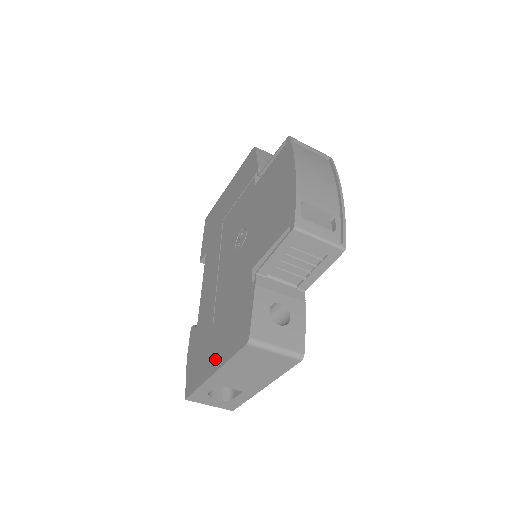
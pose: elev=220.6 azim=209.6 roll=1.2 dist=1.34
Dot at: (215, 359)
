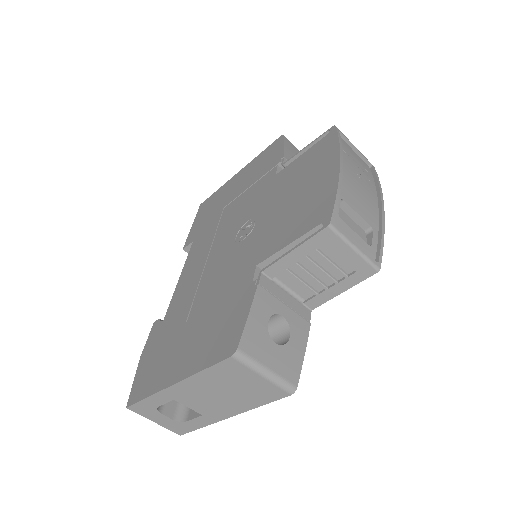
Dot at: (180, 366)
